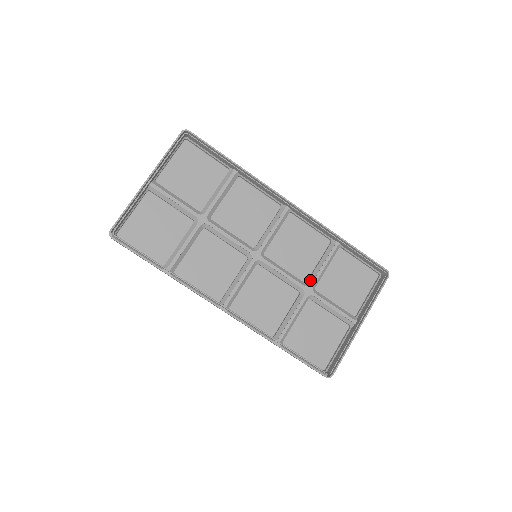
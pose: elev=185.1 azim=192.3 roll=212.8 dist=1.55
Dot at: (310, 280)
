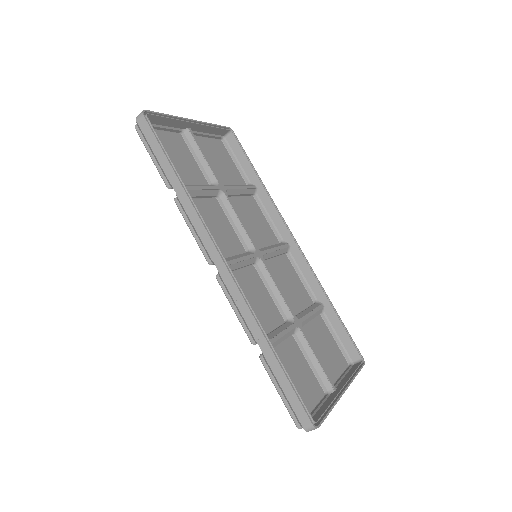
Dot at: (298, 316)
